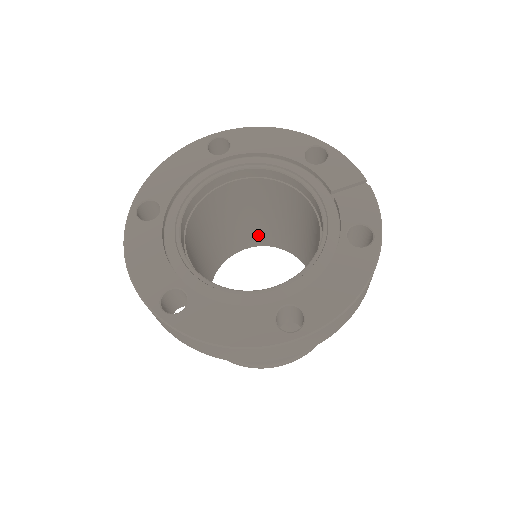
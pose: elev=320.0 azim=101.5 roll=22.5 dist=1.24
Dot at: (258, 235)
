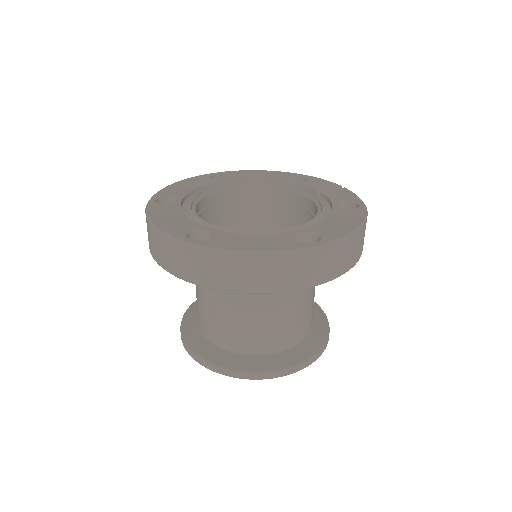
Dot at: occluded
